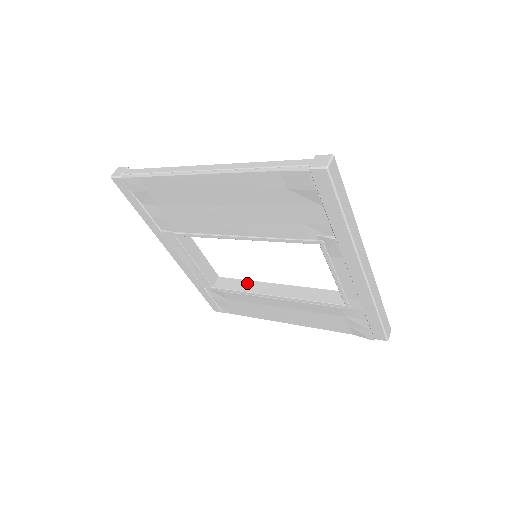
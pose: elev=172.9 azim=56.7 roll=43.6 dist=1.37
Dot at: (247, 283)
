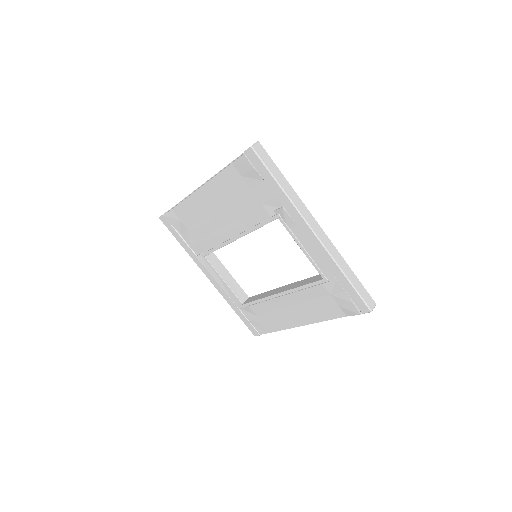
Dot at: (265, 293)
